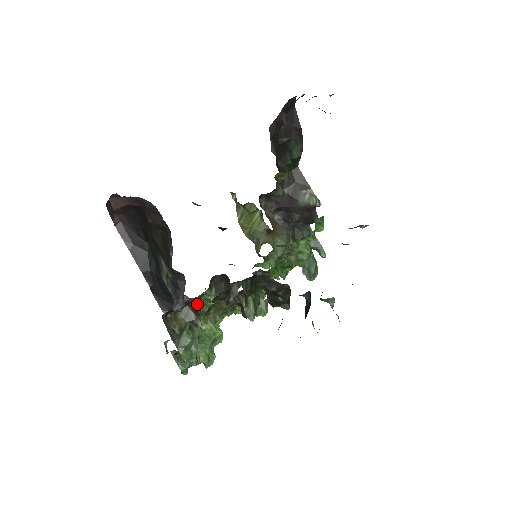
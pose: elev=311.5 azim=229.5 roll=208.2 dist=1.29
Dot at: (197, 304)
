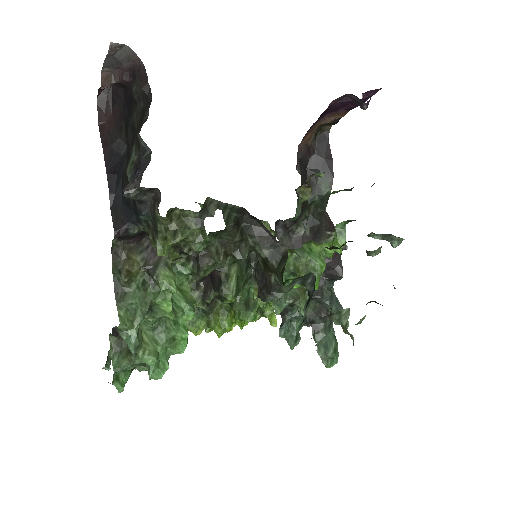
Dot at: (157, 200)
